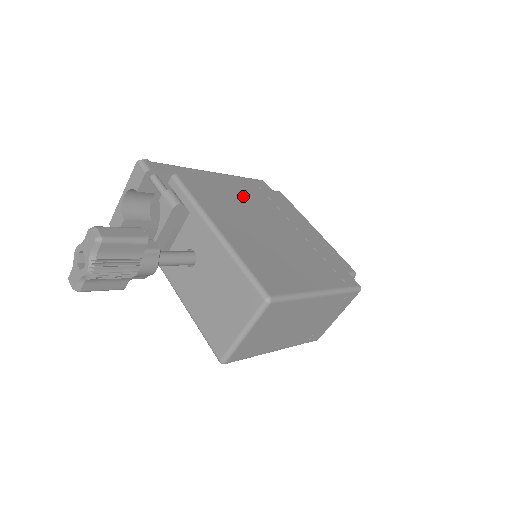
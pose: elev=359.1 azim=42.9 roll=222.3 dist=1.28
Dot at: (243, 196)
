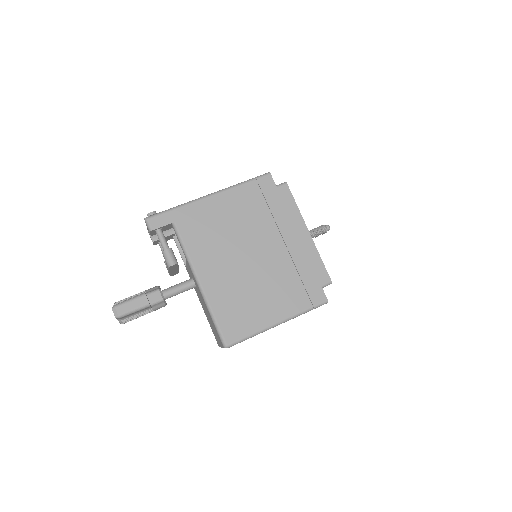
Dot at: (237, 219)
